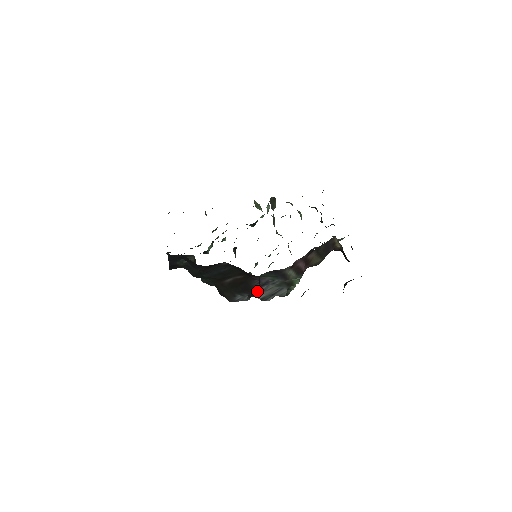
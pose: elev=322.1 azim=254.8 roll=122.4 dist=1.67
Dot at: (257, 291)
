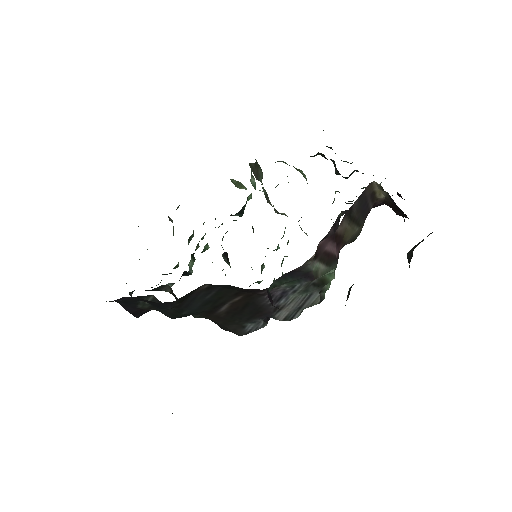
Dot at: (273, 310)
